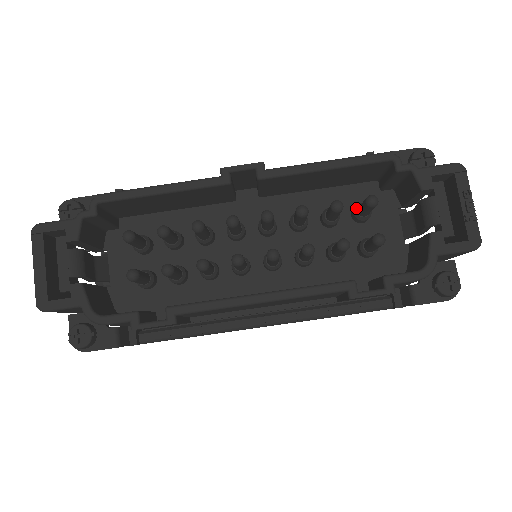
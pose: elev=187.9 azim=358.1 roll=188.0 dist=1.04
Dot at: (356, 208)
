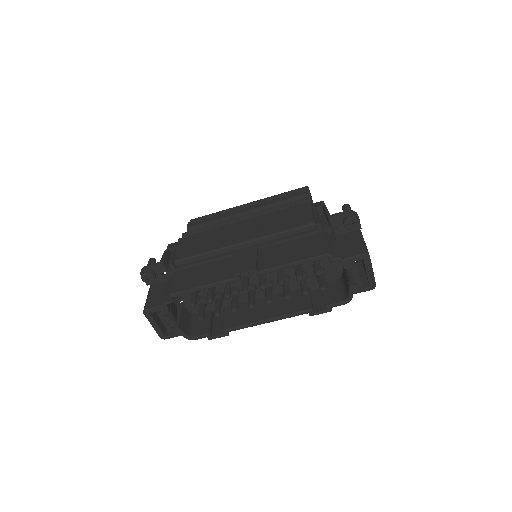
Dot at: occluded
